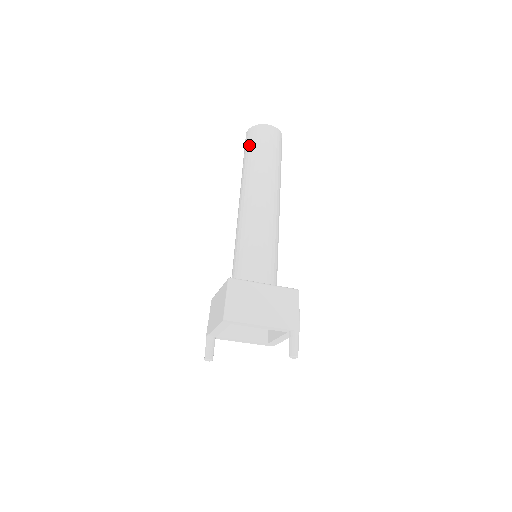
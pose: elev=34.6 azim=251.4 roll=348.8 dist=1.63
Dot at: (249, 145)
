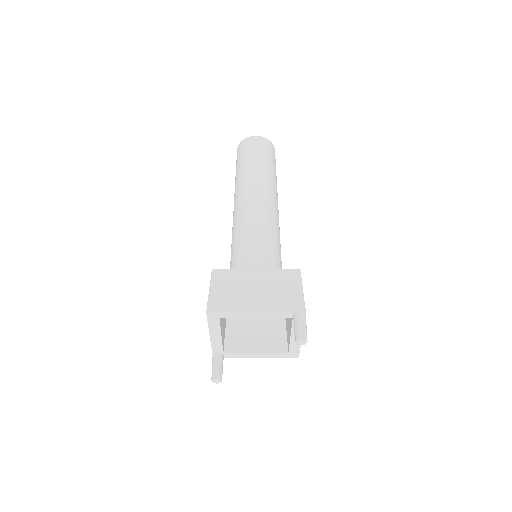
Dot at: (238, 159)
